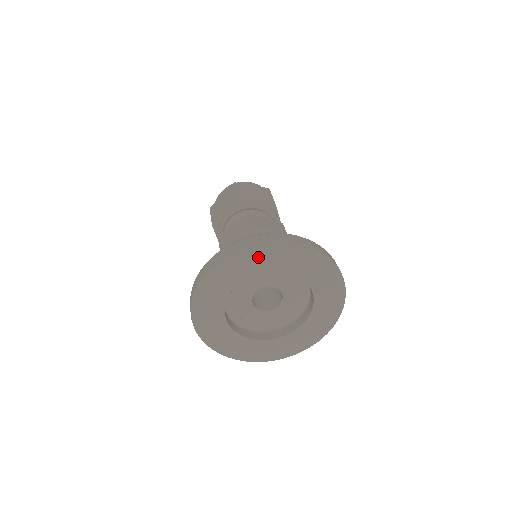
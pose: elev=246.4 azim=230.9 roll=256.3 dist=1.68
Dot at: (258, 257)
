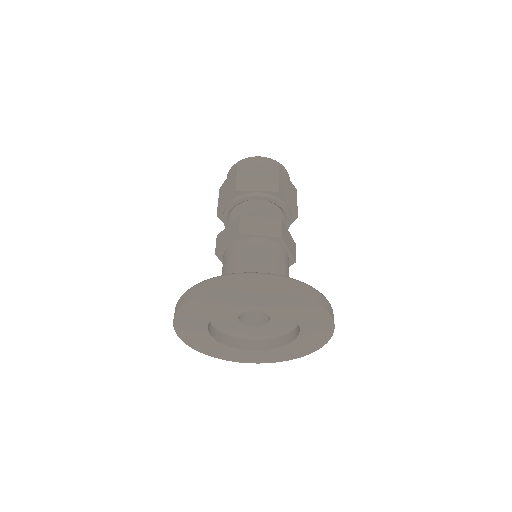
Dot at: (294, 303)
